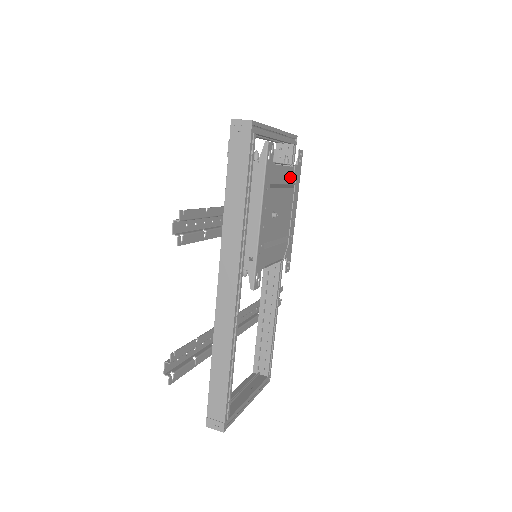
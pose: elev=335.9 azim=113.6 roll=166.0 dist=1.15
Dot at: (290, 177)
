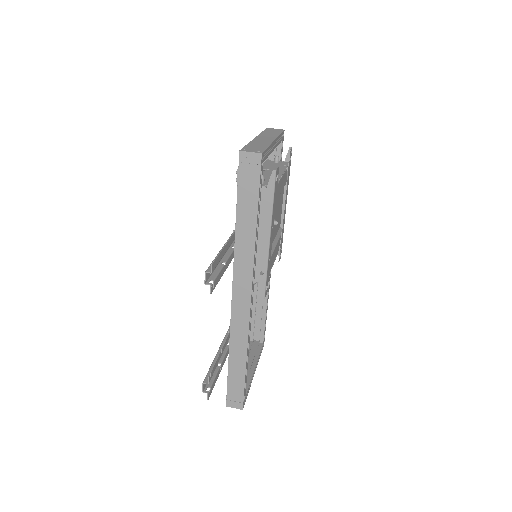
Dot at: (284, 180)
